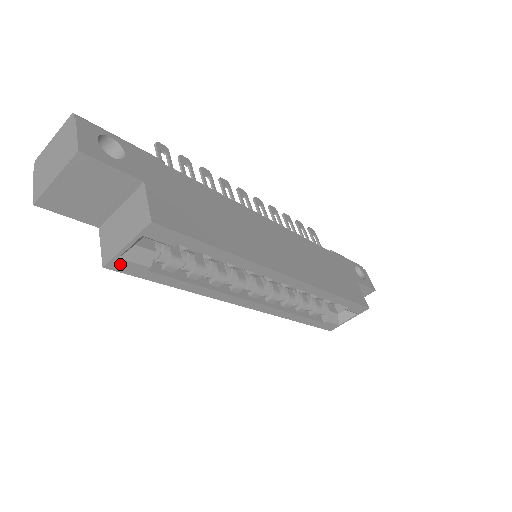
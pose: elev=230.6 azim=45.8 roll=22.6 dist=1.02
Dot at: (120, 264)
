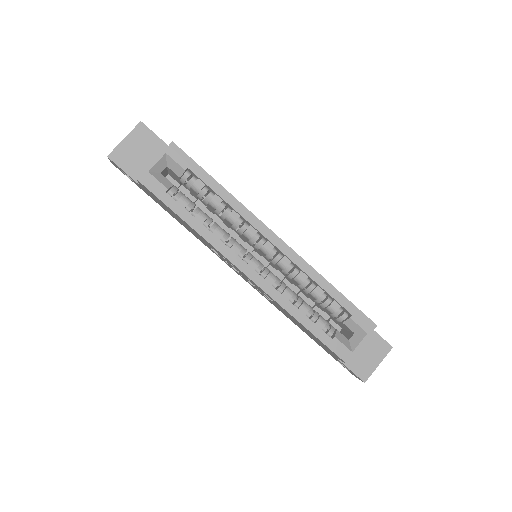
Dot at: (148, 179)
